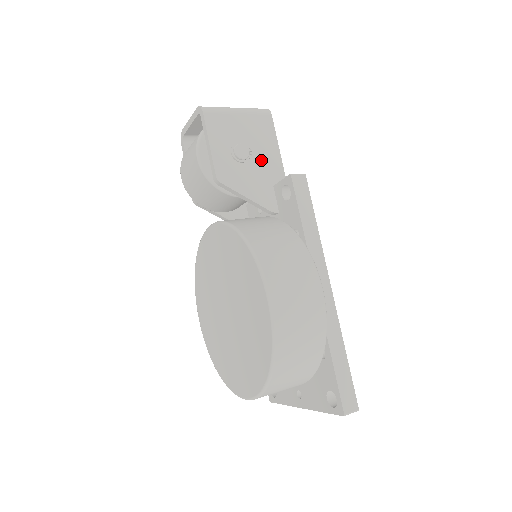
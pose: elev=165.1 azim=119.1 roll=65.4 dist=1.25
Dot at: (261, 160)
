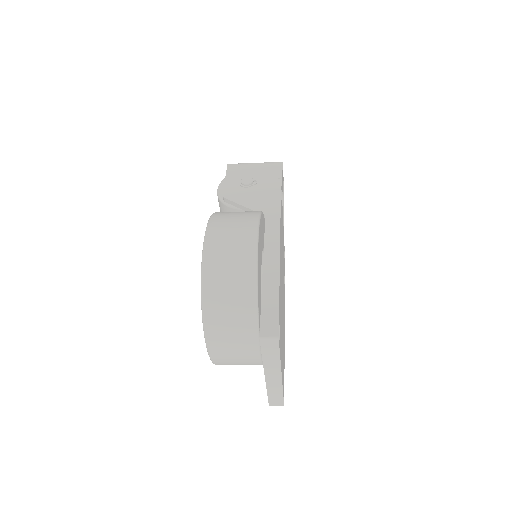
Dot at: (264, 186)
